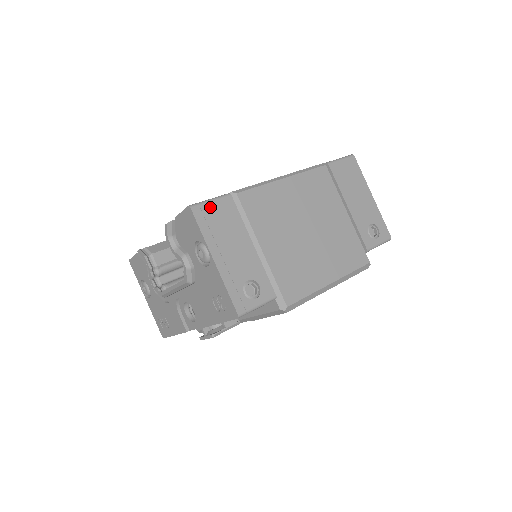
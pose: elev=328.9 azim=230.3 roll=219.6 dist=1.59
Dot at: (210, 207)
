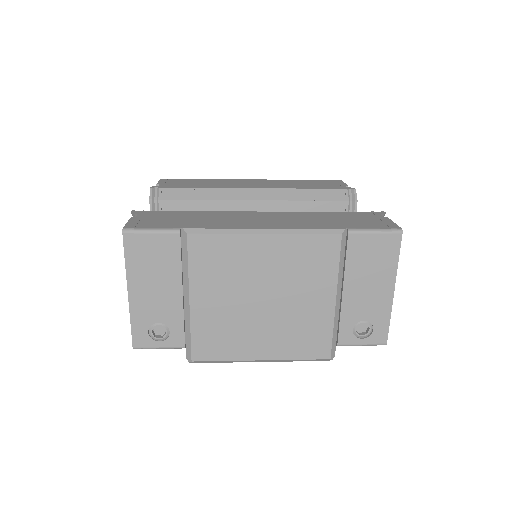
Dot at: (147, 239)
